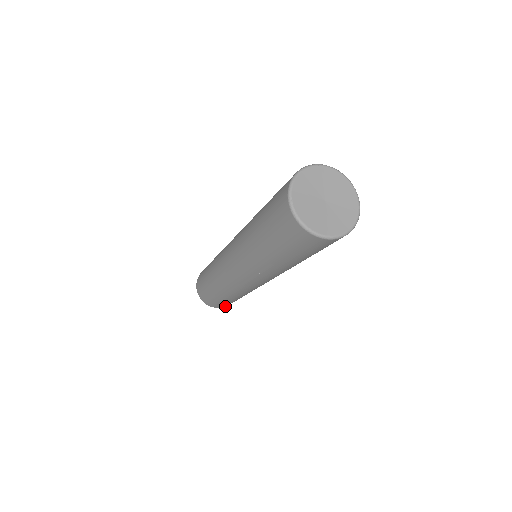
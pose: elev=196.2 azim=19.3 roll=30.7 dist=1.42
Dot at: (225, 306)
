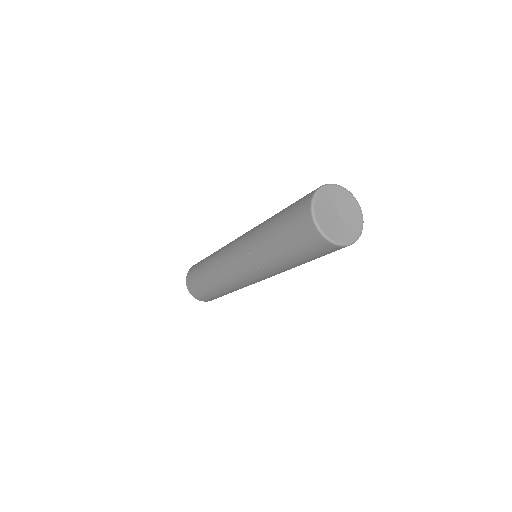
Dot at: (202, 300)
